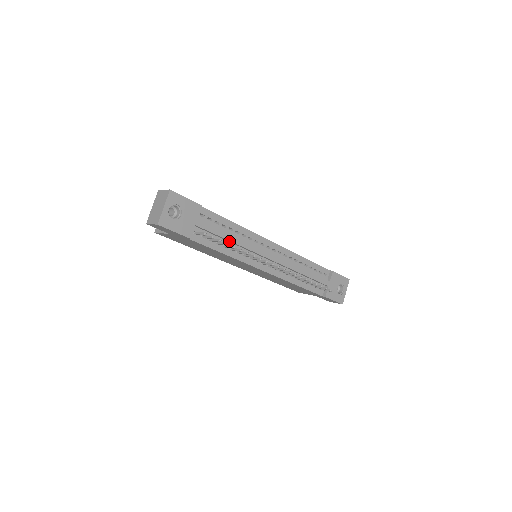
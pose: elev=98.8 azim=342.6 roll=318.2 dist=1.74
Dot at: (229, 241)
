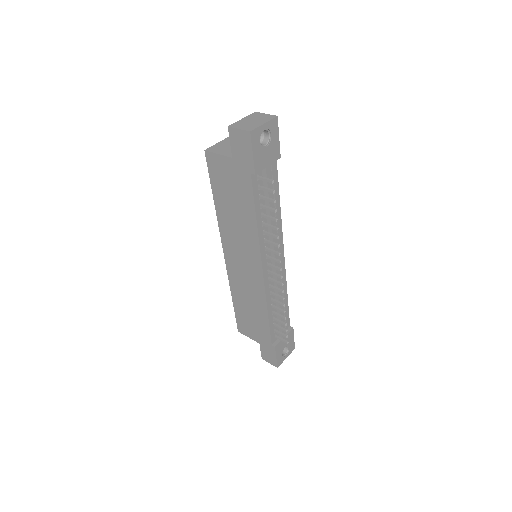
Dot at: (268, 213)
